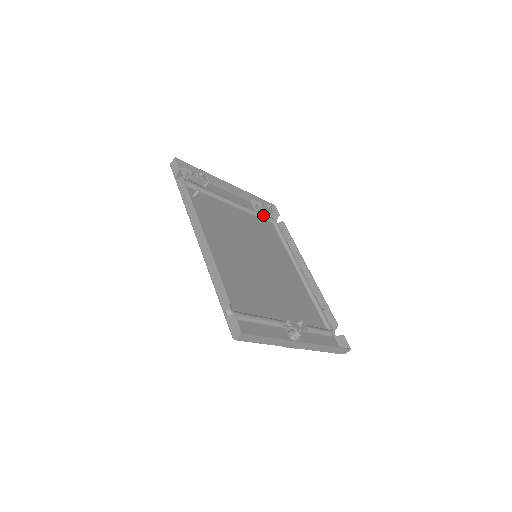
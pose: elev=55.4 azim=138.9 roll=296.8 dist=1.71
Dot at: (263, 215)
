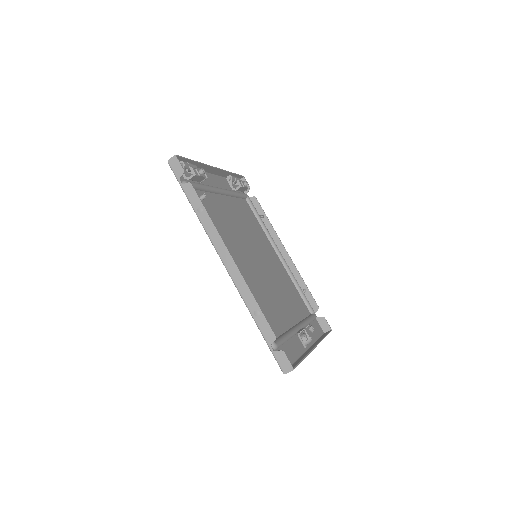
Dot at: (240, 194)
